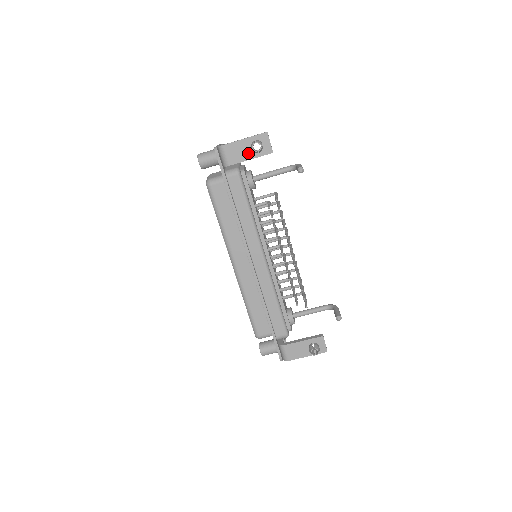
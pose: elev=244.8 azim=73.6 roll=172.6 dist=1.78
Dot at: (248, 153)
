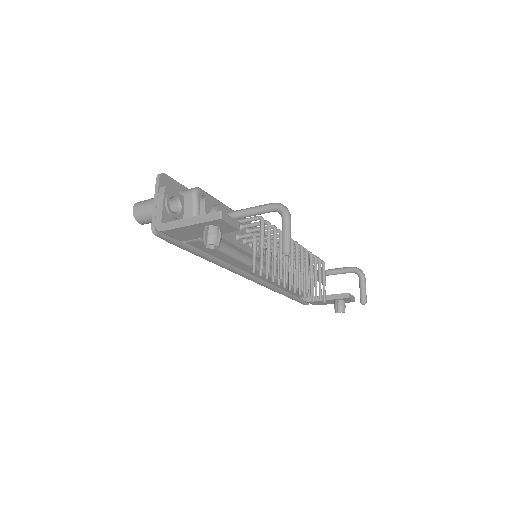
Dot at: occluded
